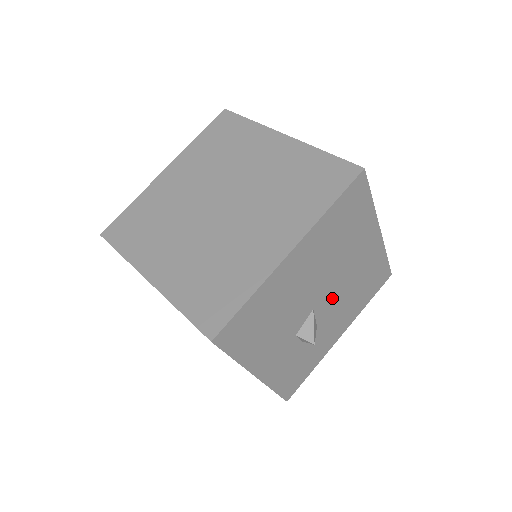
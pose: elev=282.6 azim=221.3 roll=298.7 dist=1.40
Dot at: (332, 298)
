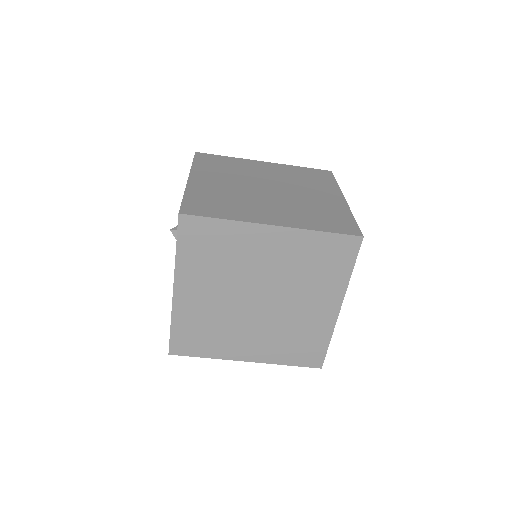
Dot at: occluded
